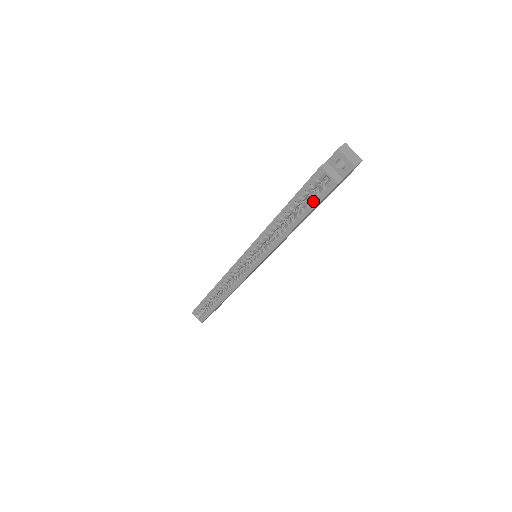
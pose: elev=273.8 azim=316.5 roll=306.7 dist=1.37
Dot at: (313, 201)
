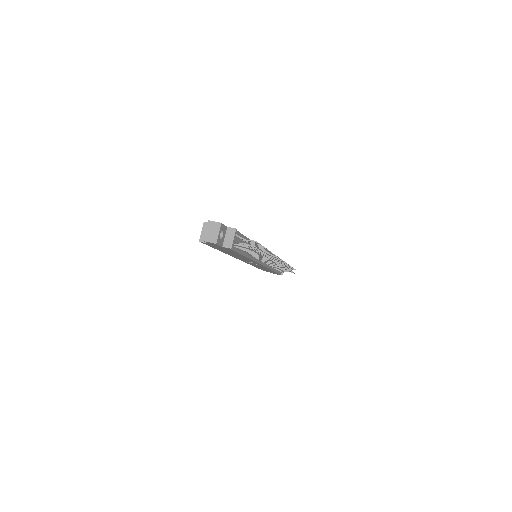
Dot at: occluded
